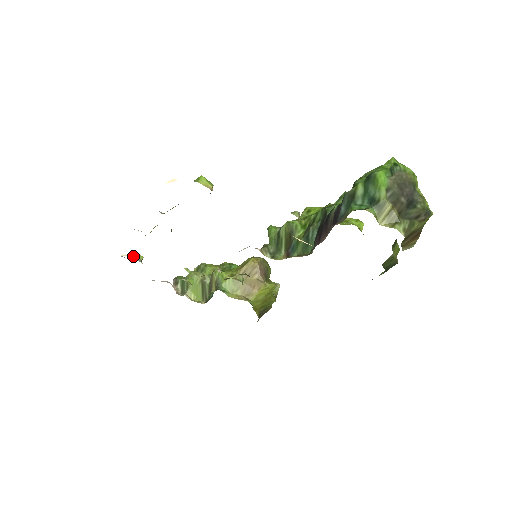
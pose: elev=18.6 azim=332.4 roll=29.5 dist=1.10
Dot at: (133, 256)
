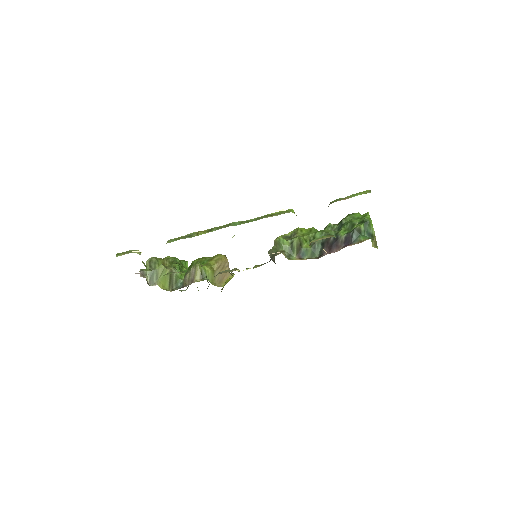
Dot at: (137, 252)
